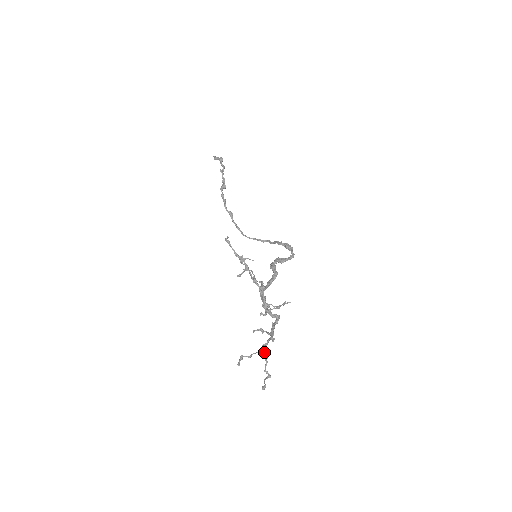
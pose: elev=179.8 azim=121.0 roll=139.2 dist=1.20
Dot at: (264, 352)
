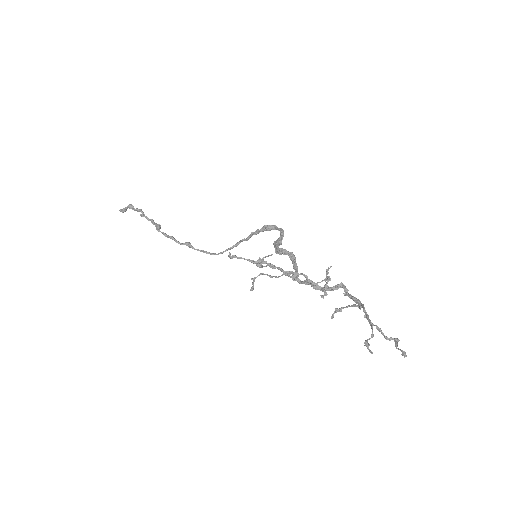
Dot at: occluded
